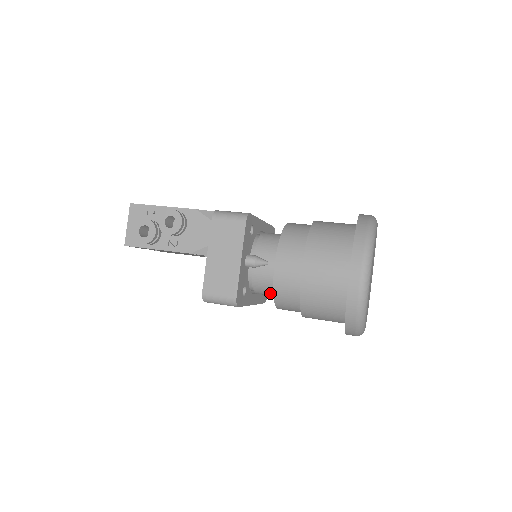
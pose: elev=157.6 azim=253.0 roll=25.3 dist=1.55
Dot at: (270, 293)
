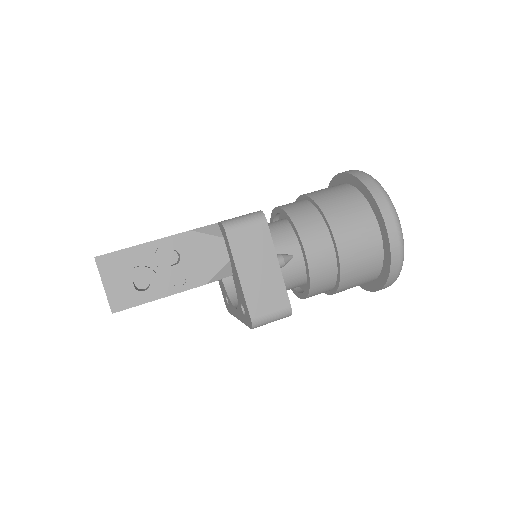
Dot at: (293, 287)
